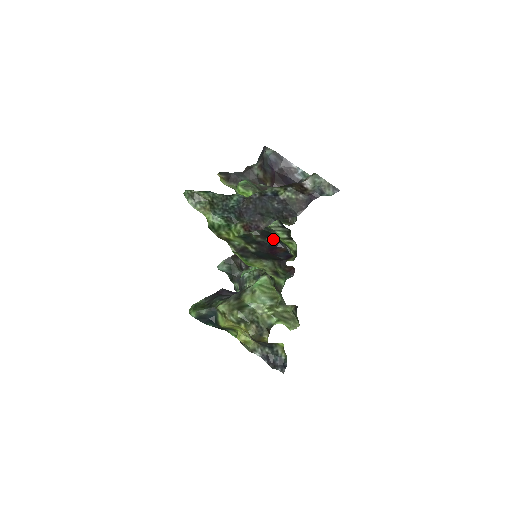
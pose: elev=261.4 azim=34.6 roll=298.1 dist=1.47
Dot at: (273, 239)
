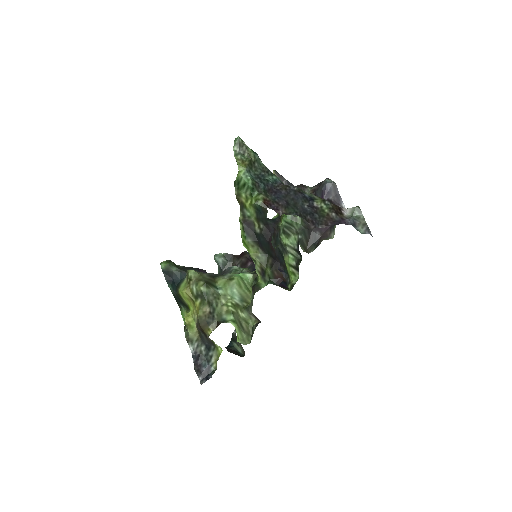
Dot at: (281, 264)
